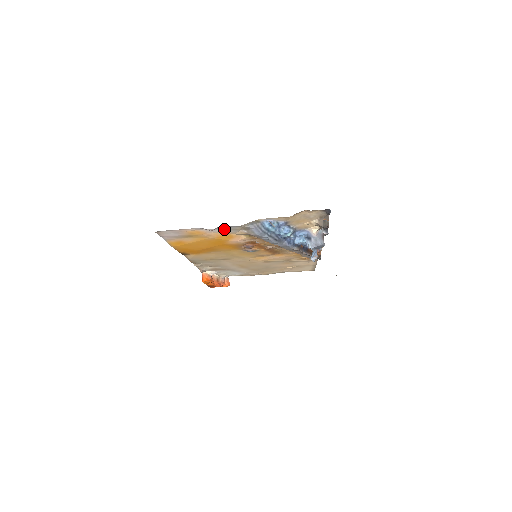
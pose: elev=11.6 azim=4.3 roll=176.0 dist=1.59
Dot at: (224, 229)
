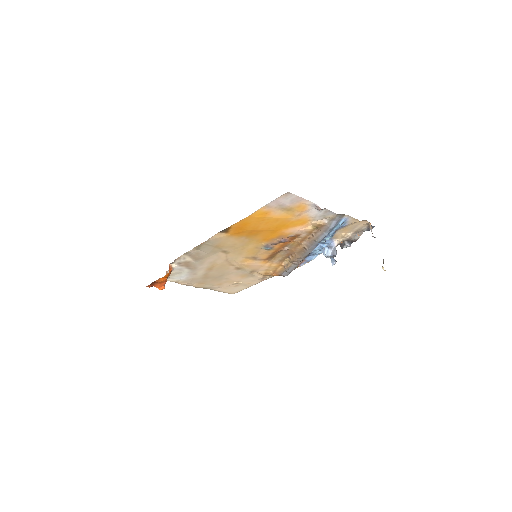
Dot at: (320, 213)
